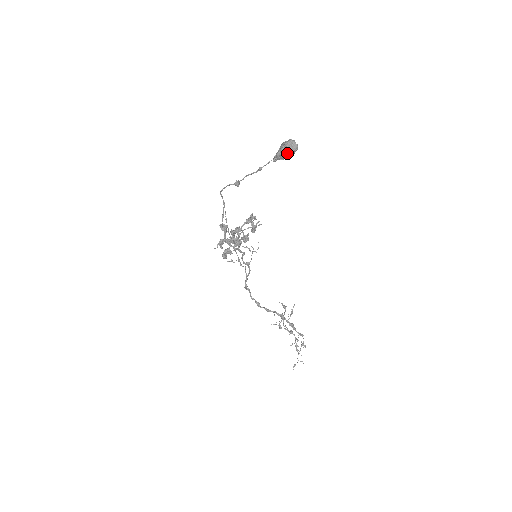
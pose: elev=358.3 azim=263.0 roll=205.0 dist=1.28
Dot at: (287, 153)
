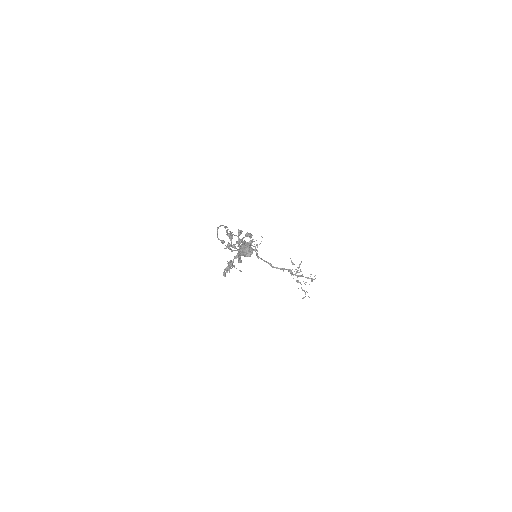
Dot at: (244, 256)
